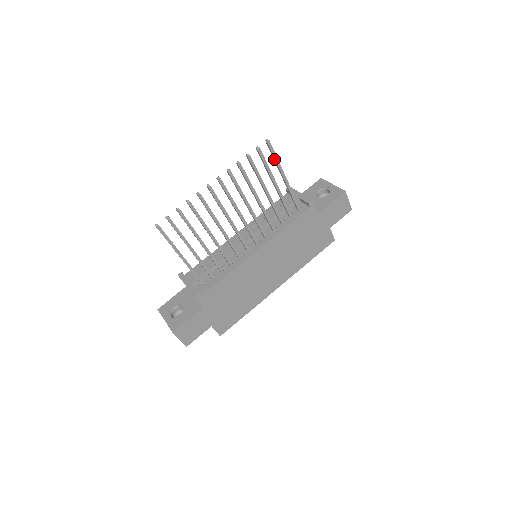
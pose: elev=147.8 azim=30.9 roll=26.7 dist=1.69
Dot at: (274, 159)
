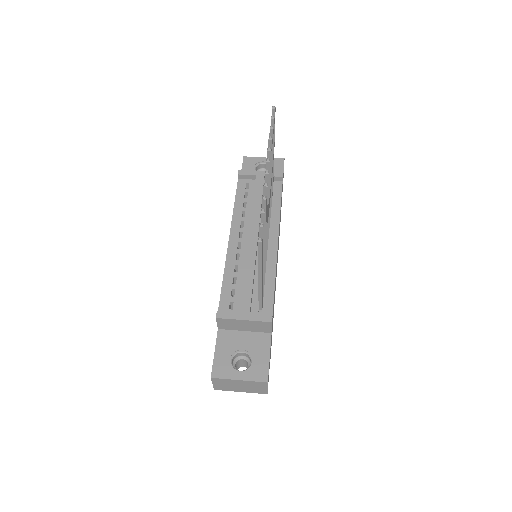
Dot at: occluded
